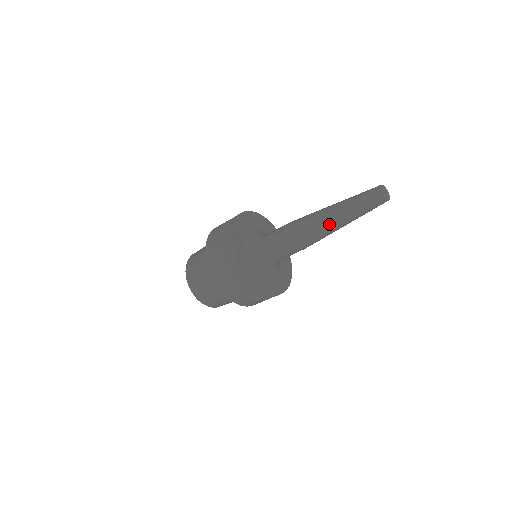
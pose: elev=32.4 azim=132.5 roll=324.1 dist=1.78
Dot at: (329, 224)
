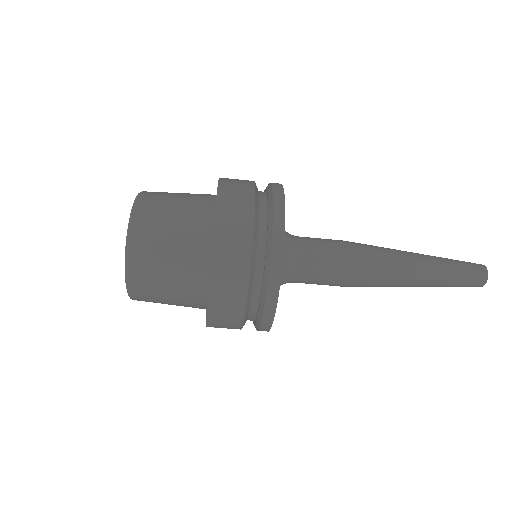
Dot at: (406, 281)
